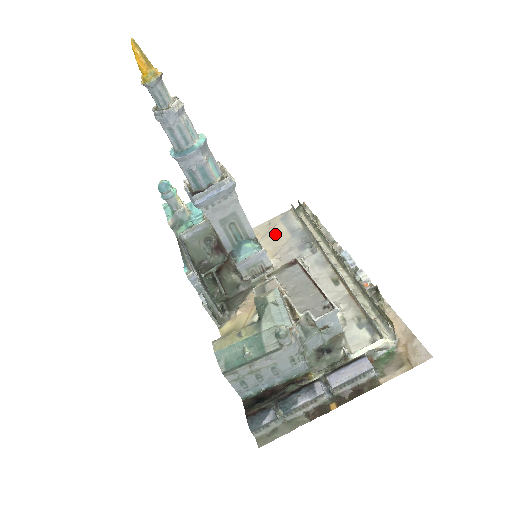
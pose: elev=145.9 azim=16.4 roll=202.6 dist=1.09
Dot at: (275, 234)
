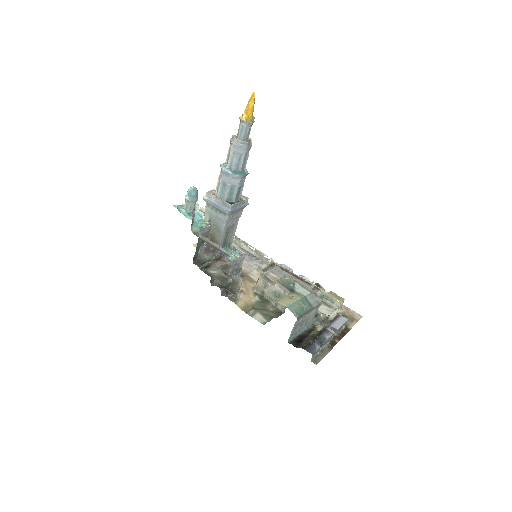
Dot at: occluded
